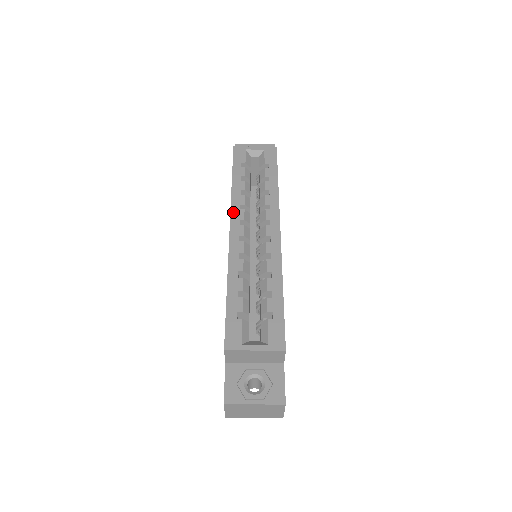
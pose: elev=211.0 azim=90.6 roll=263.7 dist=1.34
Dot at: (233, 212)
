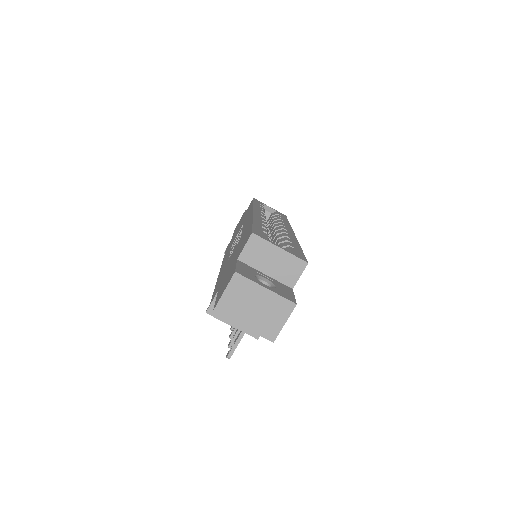
Dot at: (255, 209)
